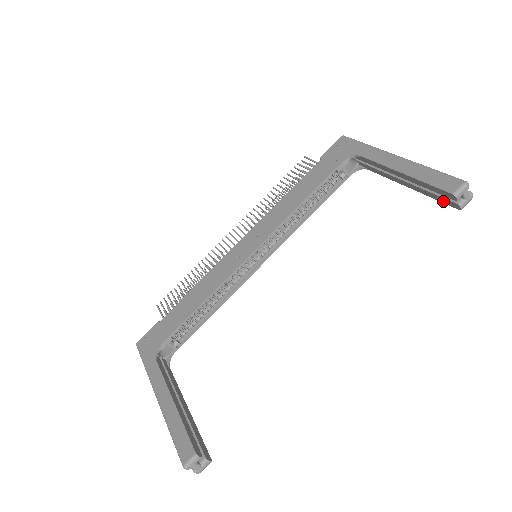
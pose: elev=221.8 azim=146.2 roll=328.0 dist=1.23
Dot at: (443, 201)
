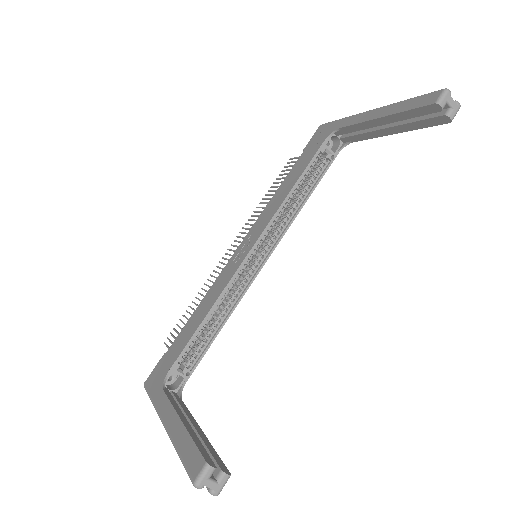
Dot at: (431, 124)
